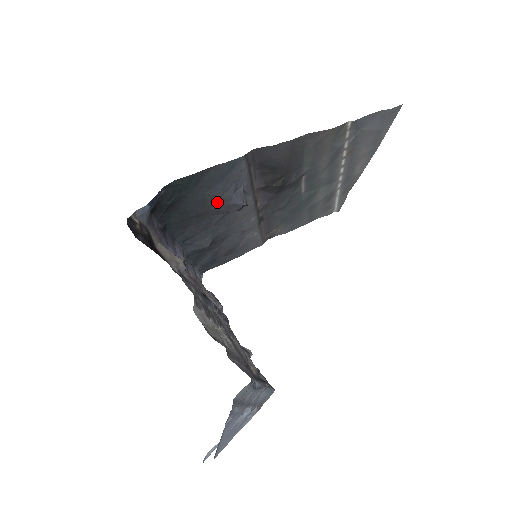
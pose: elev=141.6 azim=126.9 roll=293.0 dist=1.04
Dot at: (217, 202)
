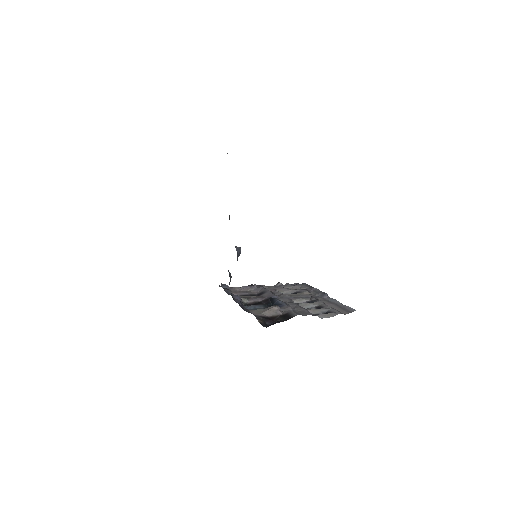
Dot at: occluded
